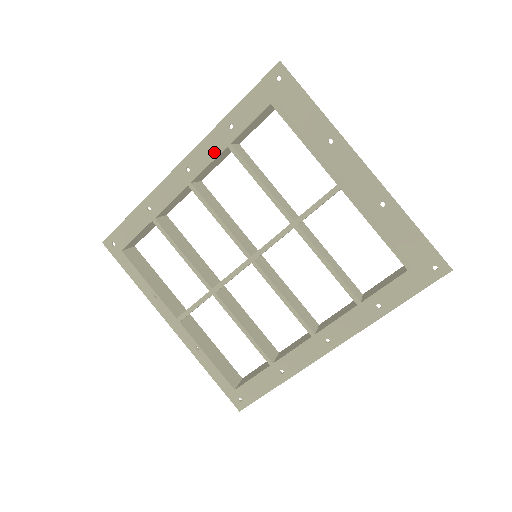
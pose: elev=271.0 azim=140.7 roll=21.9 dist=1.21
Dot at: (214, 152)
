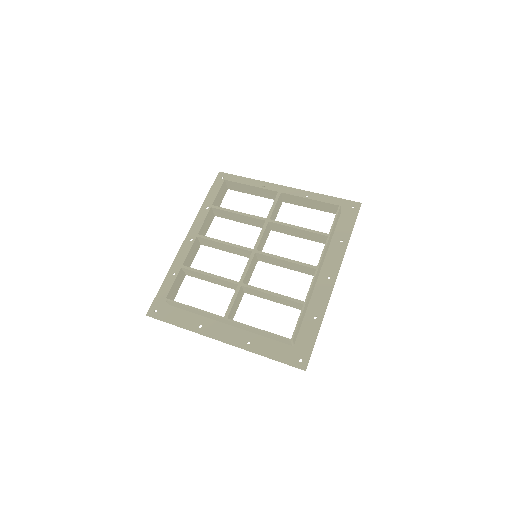
Dot at: occluded
